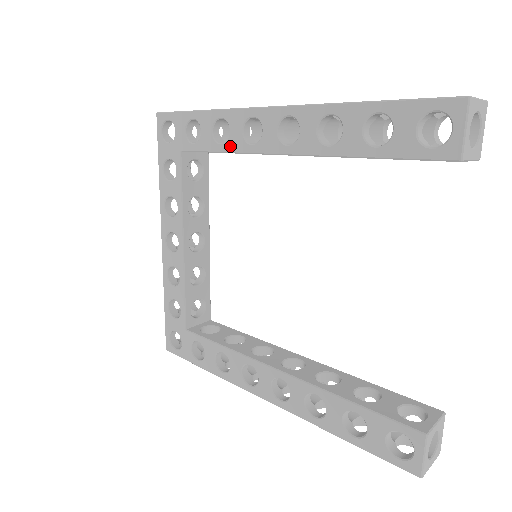
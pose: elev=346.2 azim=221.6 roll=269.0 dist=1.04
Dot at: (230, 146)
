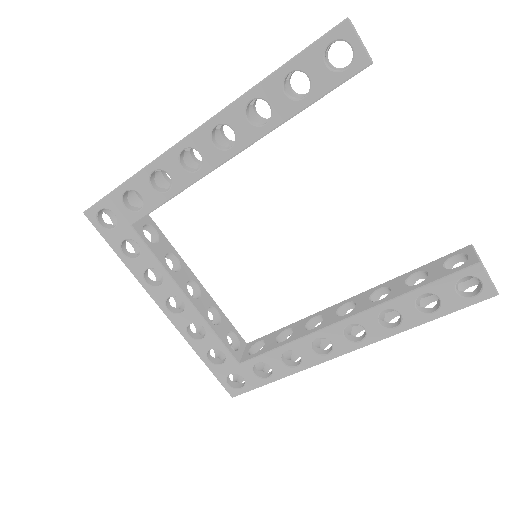
Dot at: (178, 186)
